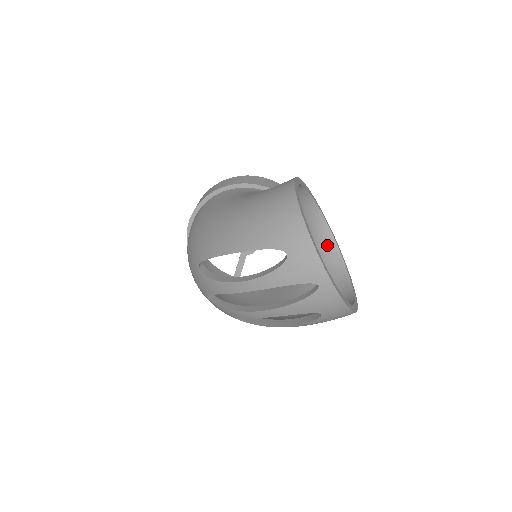
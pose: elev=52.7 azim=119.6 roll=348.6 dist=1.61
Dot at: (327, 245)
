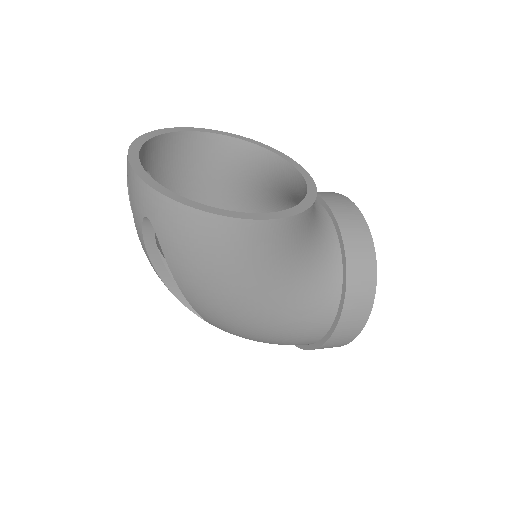
Dot at: occluded
